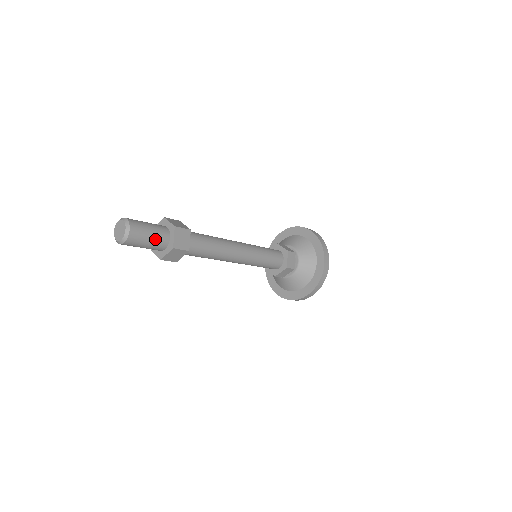
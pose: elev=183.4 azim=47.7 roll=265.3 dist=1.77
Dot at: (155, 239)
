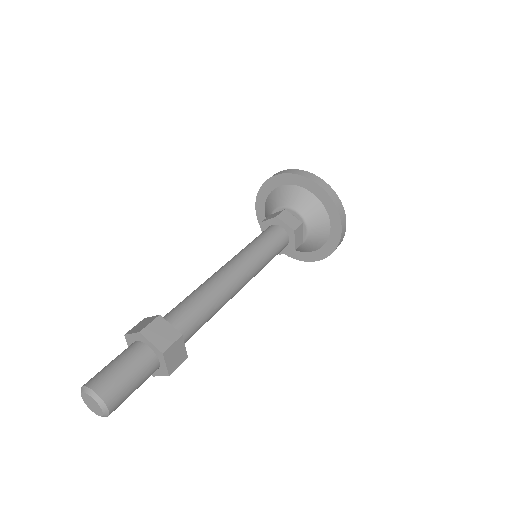
Dot at: (142, 381)
